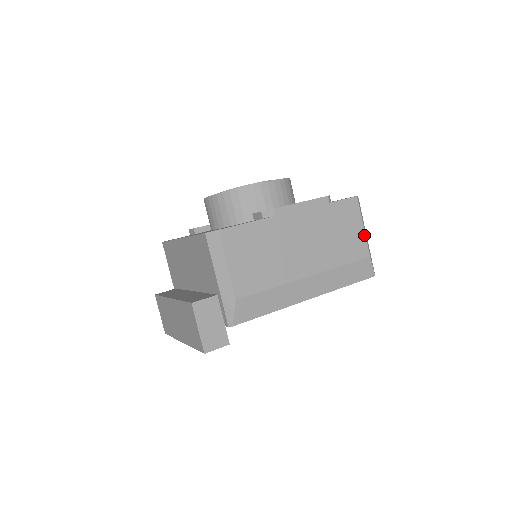
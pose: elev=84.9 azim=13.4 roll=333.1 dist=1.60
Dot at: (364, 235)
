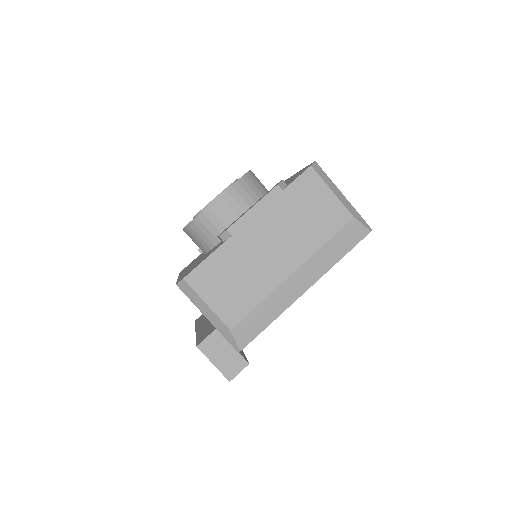
Dot at: (337, 200)
